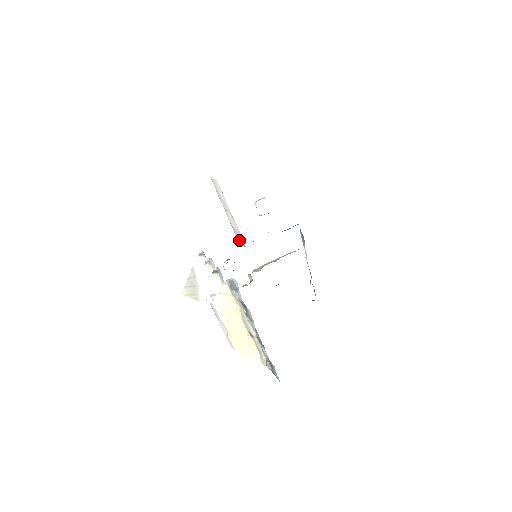
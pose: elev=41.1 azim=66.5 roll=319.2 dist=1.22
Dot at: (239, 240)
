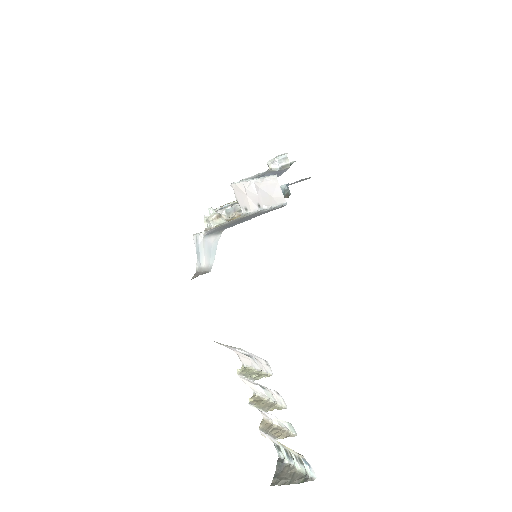
Dot at: (236, 190)
